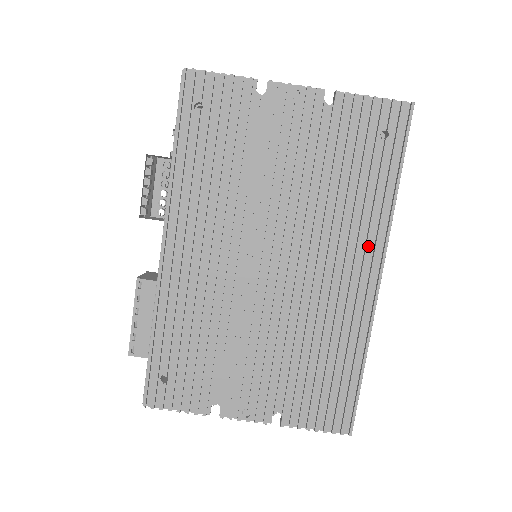
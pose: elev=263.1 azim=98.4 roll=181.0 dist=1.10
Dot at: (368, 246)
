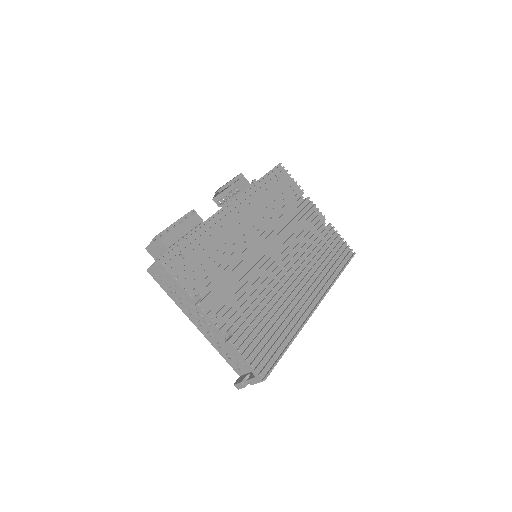
Dot at: (318, 287)
